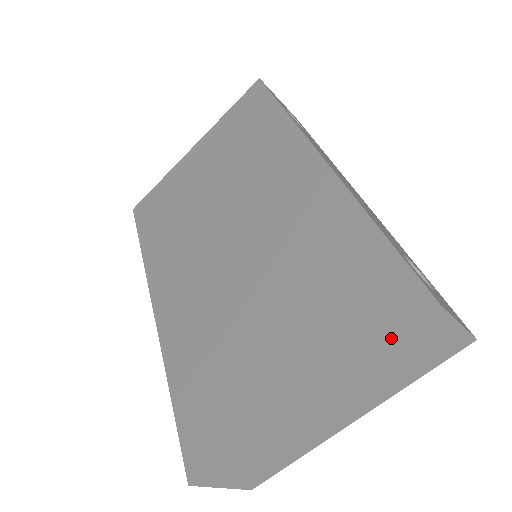
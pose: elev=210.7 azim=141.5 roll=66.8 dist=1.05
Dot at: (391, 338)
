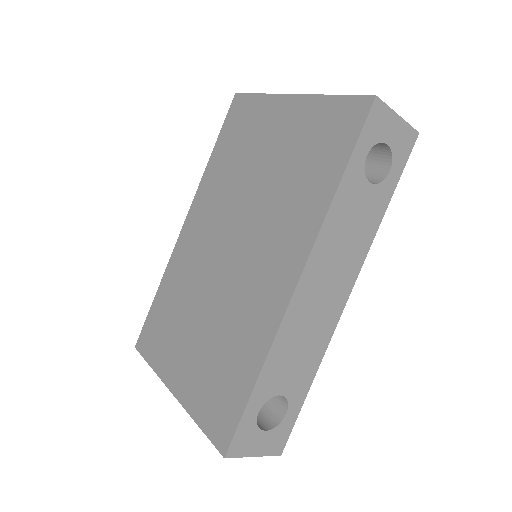
Dot at: (205, 433)
